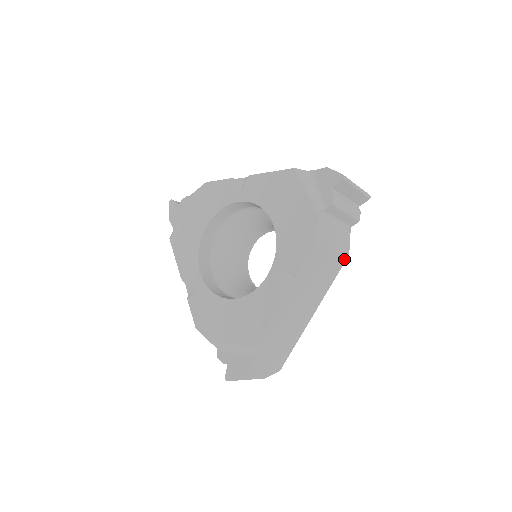
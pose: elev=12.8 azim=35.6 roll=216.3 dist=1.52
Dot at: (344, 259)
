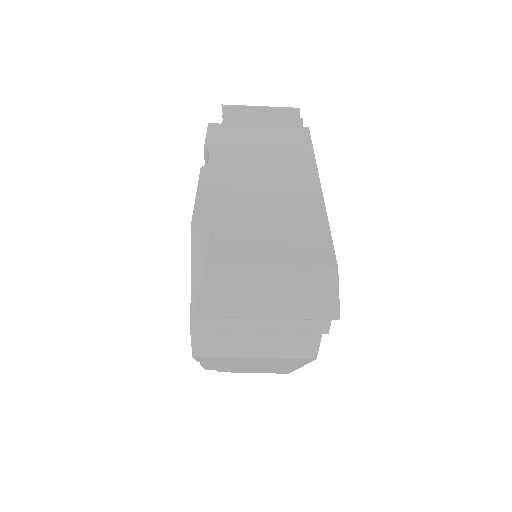
Dot at: (303, 132)
